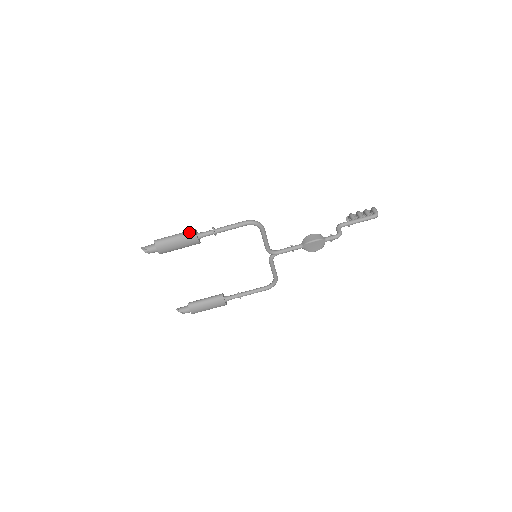
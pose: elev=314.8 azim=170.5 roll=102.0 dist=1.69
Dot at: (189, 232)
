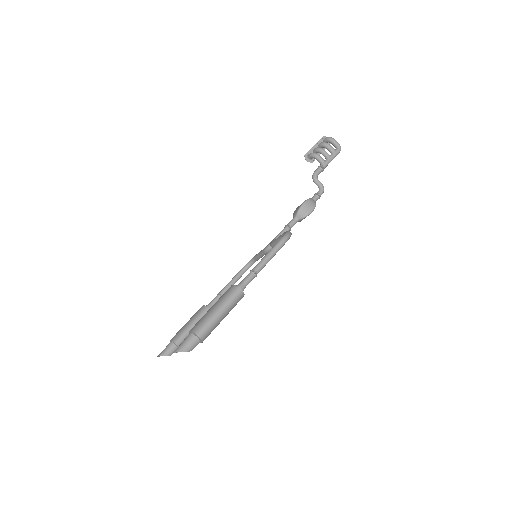
Dot at: (236, 296)
